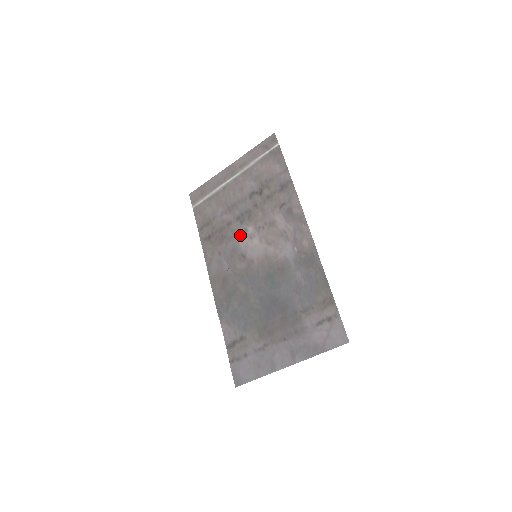
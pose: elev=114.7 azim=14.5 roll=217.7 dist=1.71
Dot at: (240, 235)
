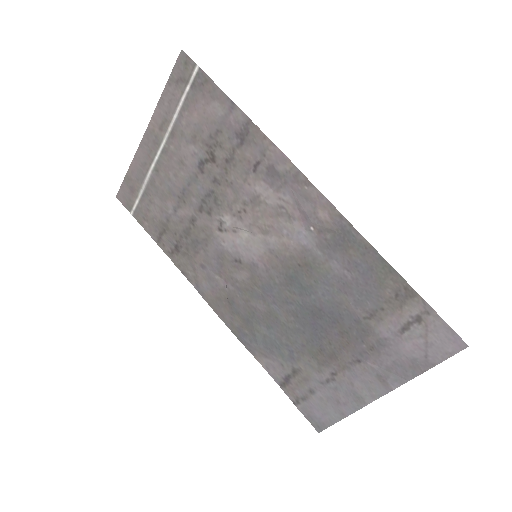
Dot at: (217, 232)
